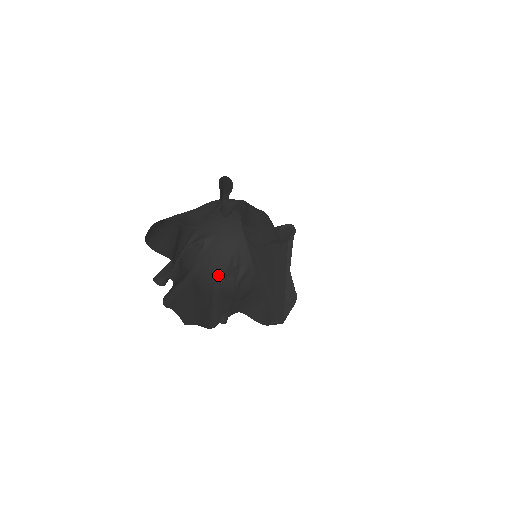
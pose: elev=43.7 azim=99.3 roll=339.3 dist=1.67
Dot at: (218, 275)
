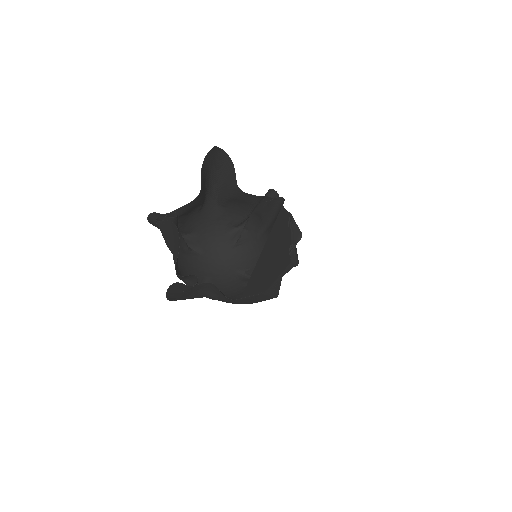
Dot at: occluded
